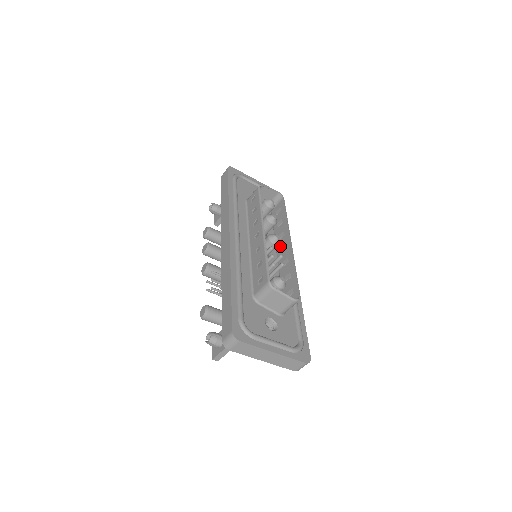
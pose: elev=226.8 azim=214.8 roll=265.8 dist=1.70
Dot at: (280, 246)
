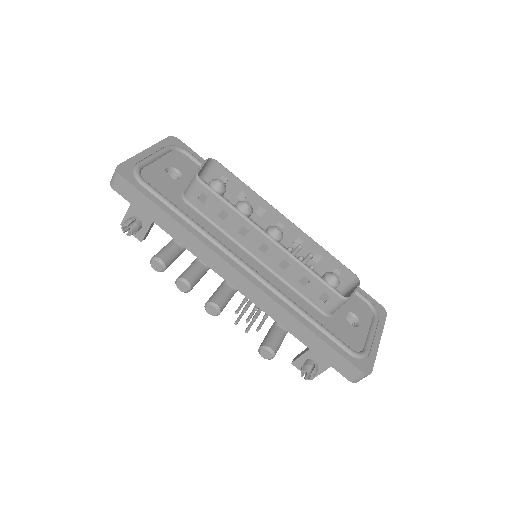
Dot at: (269, 225)
